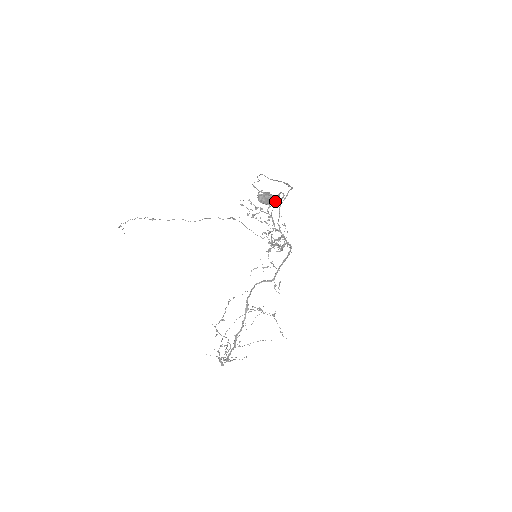
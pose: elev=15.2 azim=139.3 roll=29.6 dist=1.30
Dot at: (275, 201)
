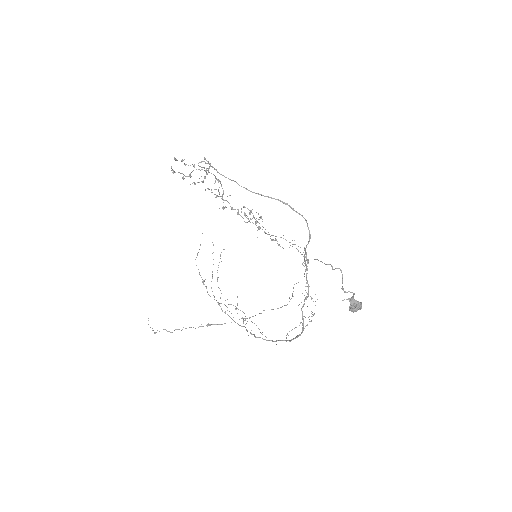
Dot at: (361, 304)
